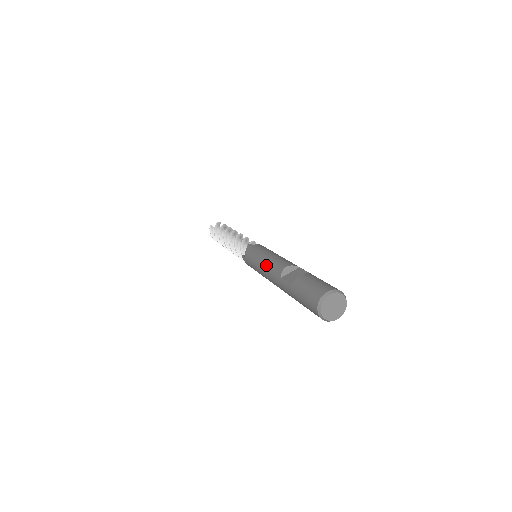
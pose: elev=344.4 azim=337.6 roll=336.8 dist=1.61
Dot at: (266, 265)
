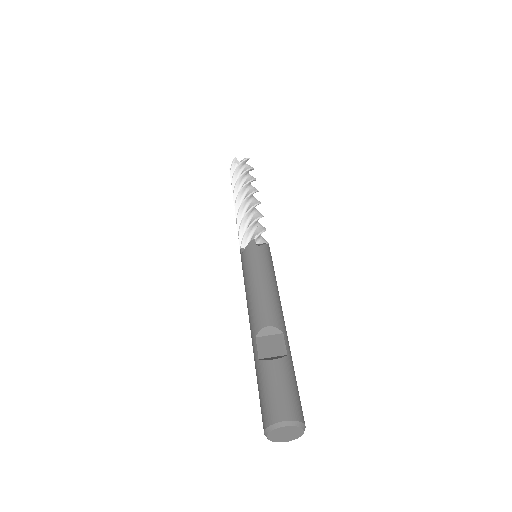
Dot at: (252, 298)
